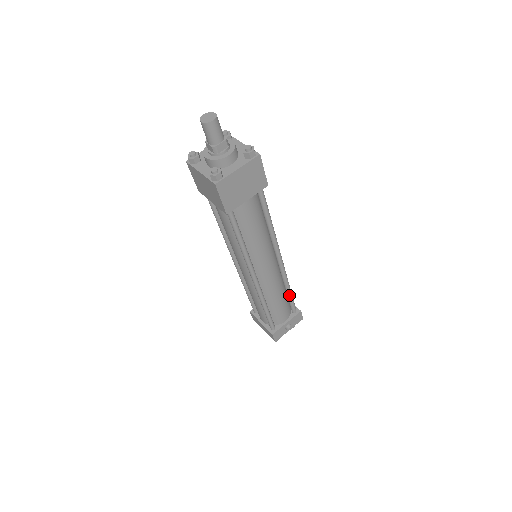
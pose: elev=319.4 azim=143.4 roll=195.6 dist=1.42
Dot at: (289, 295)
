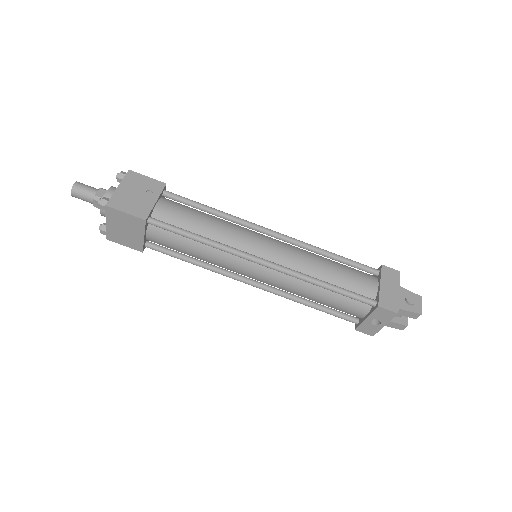
Dot at: (332, 291)
